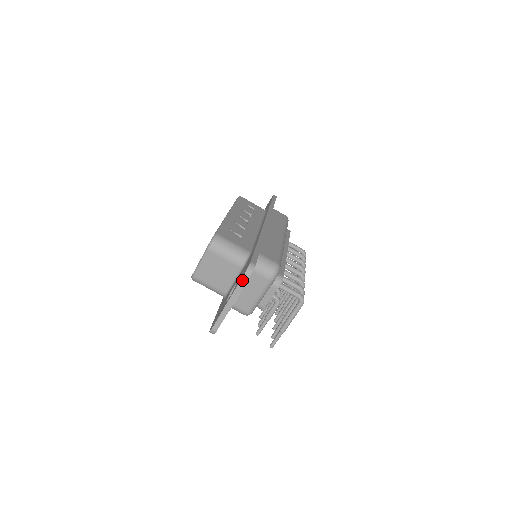
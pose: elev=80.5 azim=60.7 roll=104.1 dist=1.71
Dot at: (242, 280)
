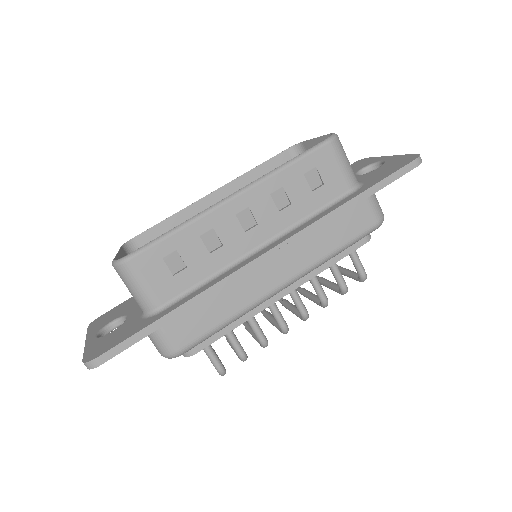
Dot at: (84, 358)
